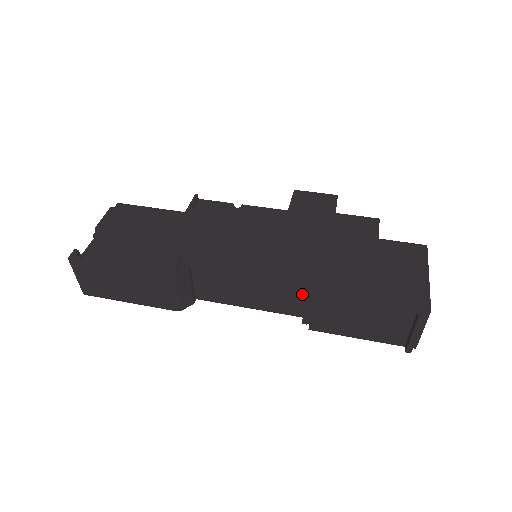
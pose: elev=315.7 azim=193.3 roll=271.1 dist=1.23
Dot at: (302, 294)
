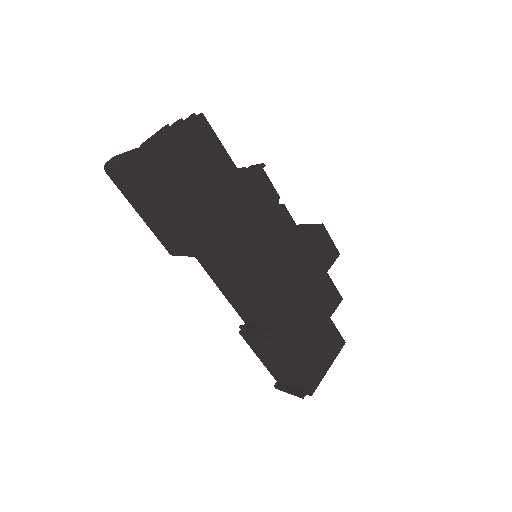
Dot at: (260, 322)
